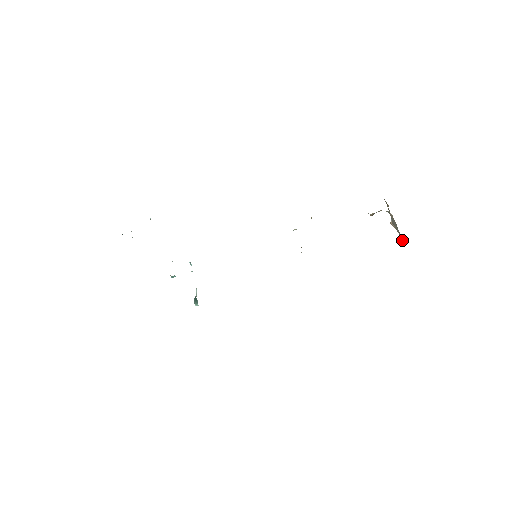
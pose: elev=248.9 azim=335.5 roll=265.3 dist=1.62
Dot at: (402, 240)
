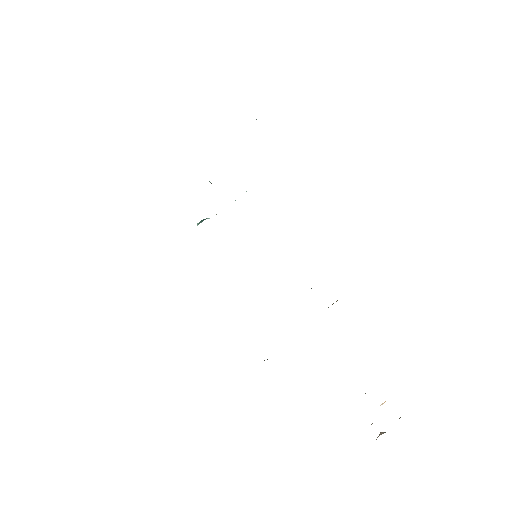
Dot at: occluded
